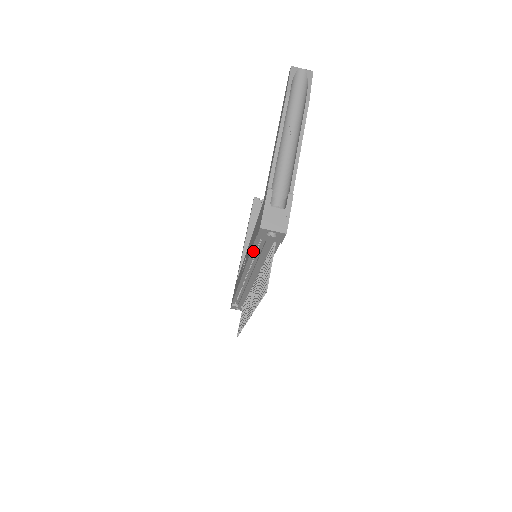
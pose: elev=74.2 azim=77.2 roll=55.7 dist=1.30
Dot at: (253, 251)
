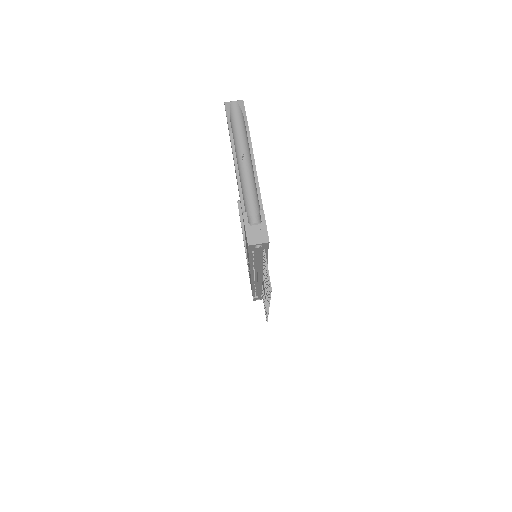
Dot at: (251, 259)
